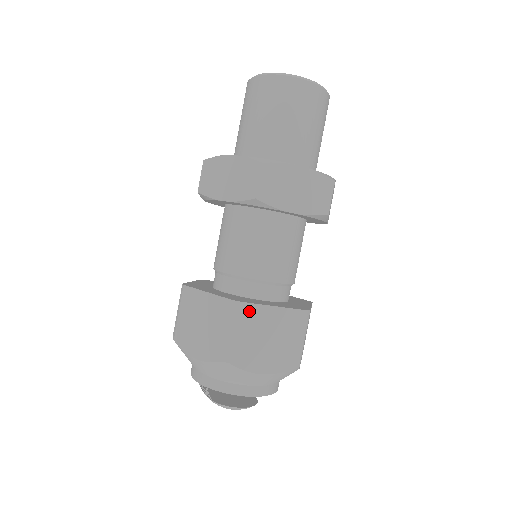
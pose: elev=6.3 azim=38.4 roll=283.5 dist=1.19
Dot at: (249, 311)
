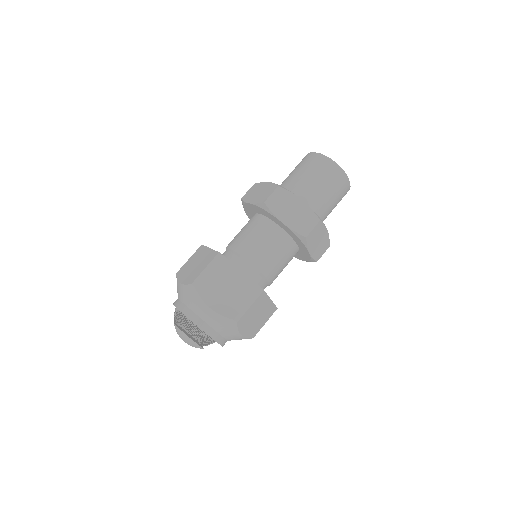
Dot at: (224, 263)
